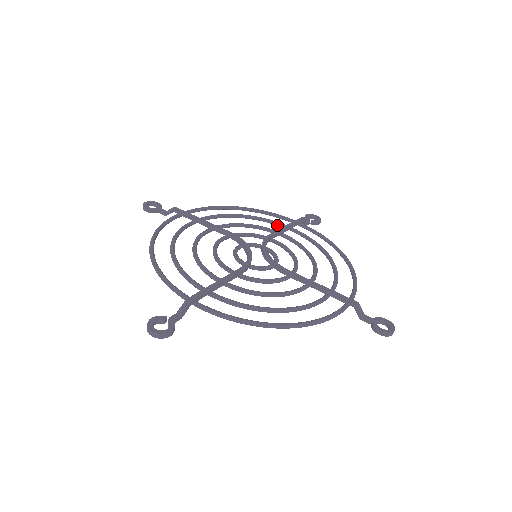
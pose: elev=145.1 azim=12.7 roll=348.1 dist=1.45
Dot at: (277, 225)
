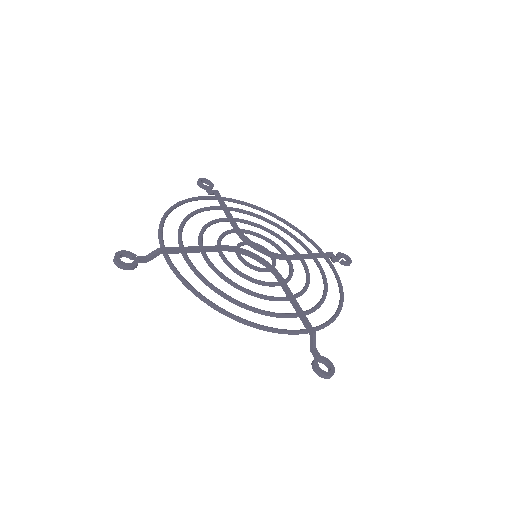
Dot at: occluded
